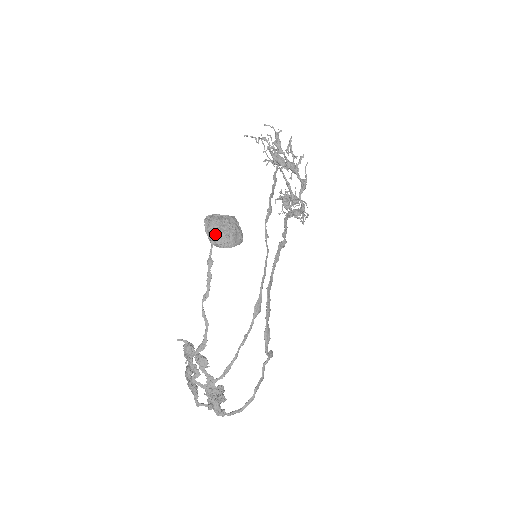
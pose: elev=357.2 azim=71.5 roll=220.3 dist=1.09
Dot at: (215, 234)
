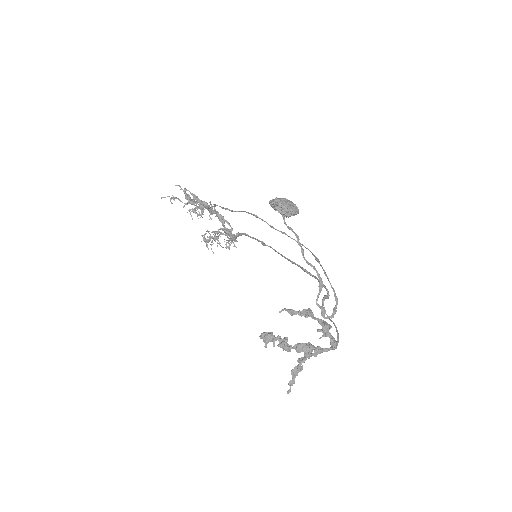
Dot at: (289, 206)
